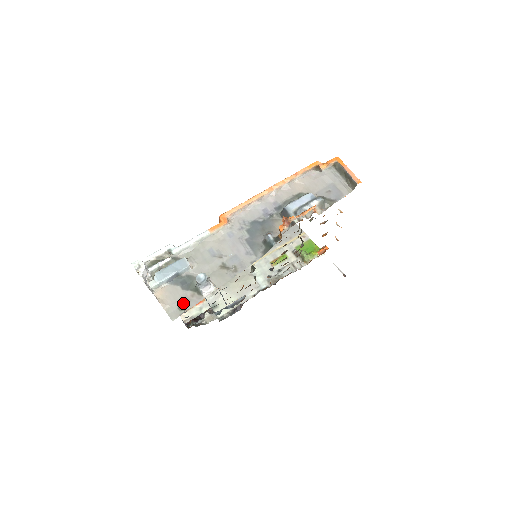
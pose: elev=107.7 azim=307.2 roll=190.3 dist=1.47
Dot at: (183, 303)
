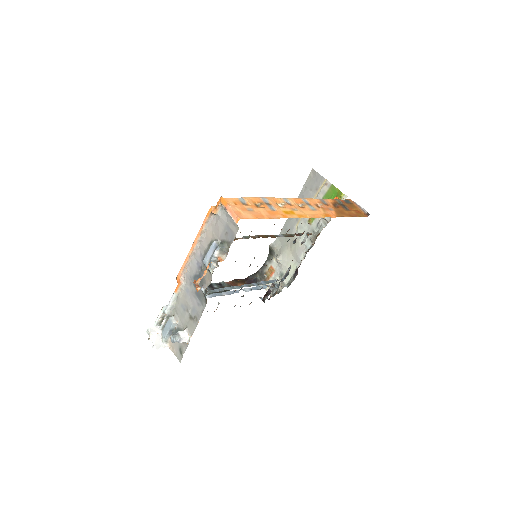
Dot at: (181, 349)
